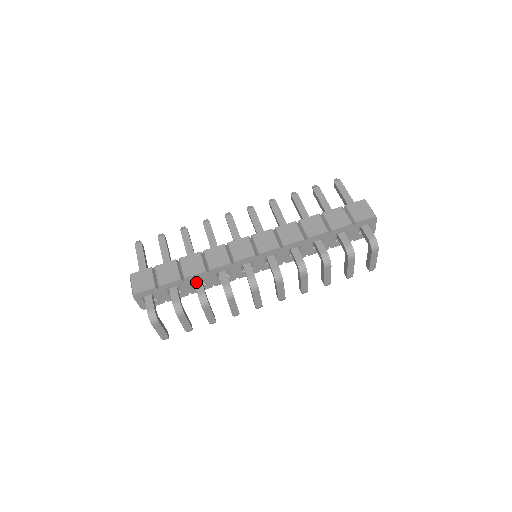
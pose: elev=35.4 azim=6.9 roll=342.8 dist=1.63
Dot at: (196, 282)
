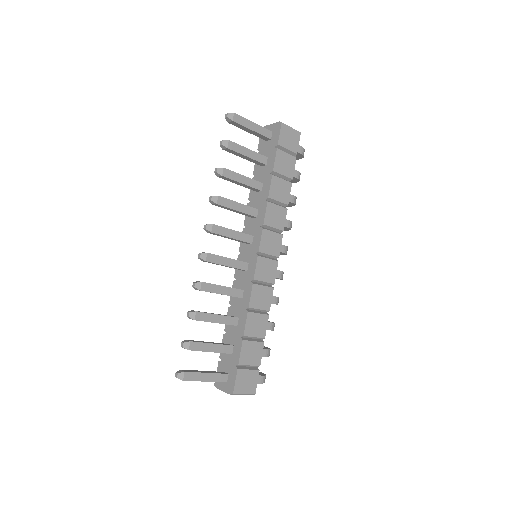
Dot at: occluded
